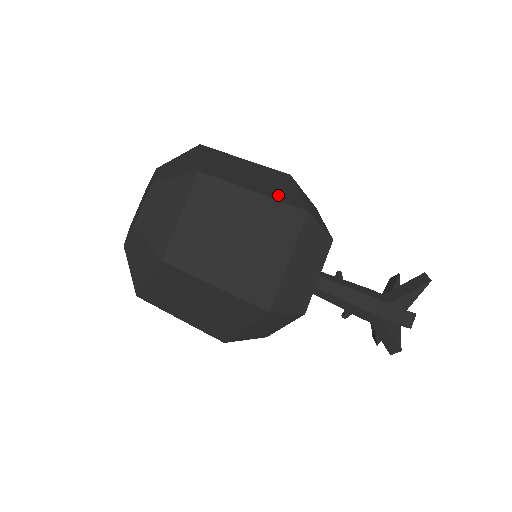
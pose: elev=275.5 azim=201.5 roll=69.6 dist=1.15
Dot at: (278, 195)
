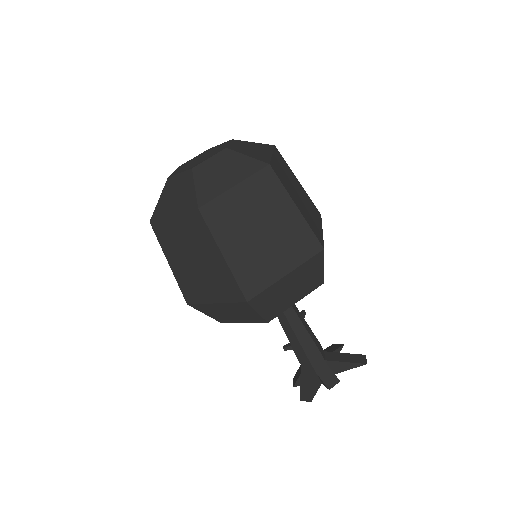
Dot at: (310, 222)
